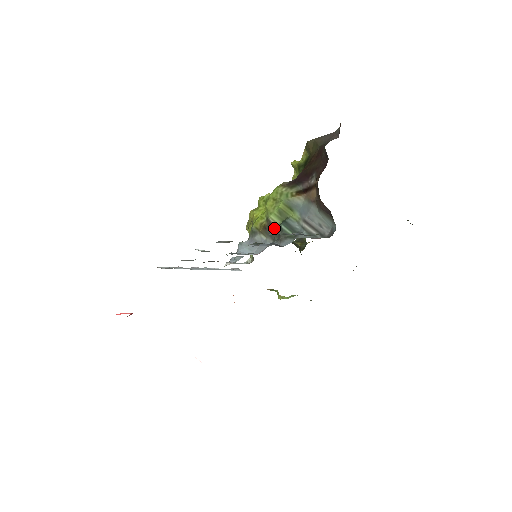
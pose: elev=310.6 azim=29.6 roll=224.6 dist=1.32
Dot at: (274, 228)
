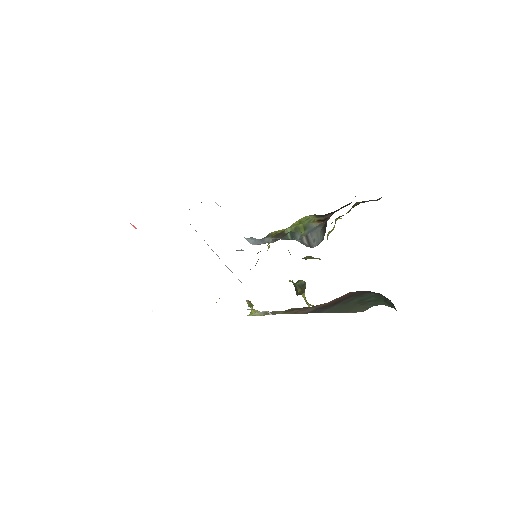
Dot at: (283, 235)
